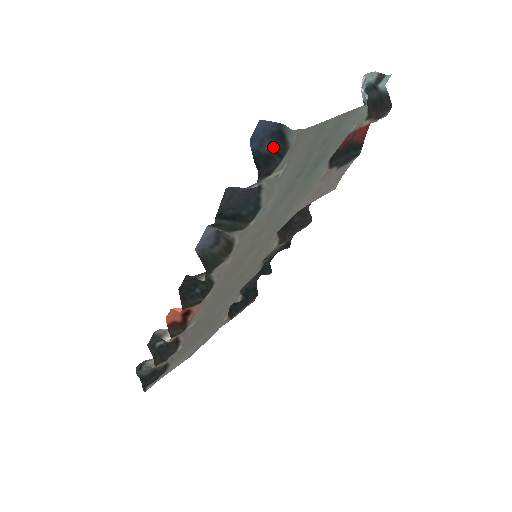
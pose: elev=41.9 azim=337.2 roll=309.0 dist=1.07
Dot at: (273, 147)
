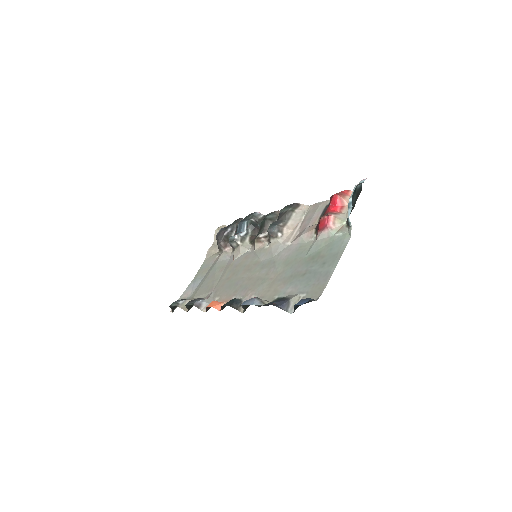
Dot at: occluded
